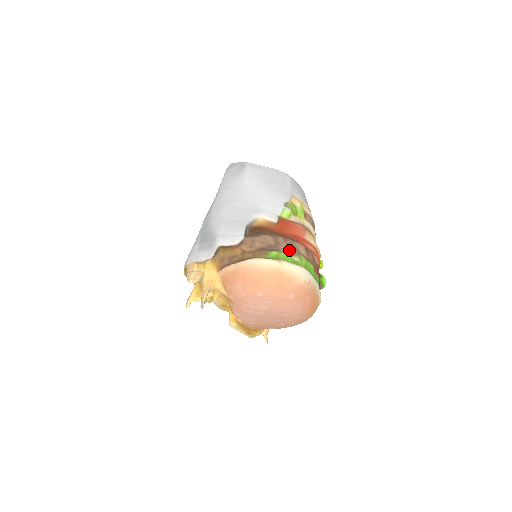
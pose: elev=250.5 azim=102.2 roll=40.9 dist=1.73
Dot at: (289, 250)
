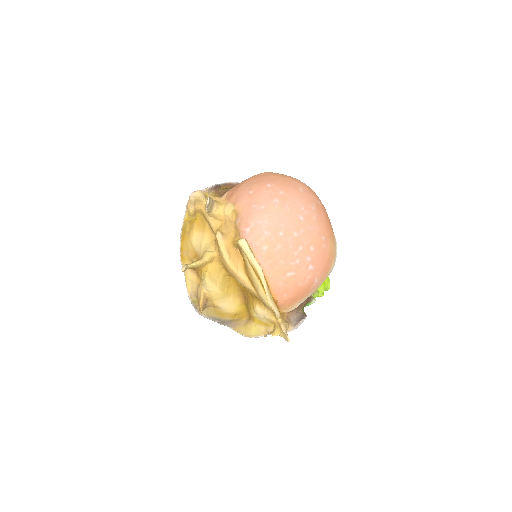
Dot at: occluded
